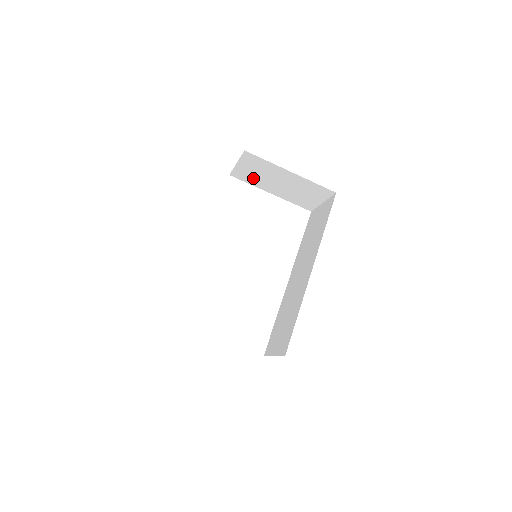
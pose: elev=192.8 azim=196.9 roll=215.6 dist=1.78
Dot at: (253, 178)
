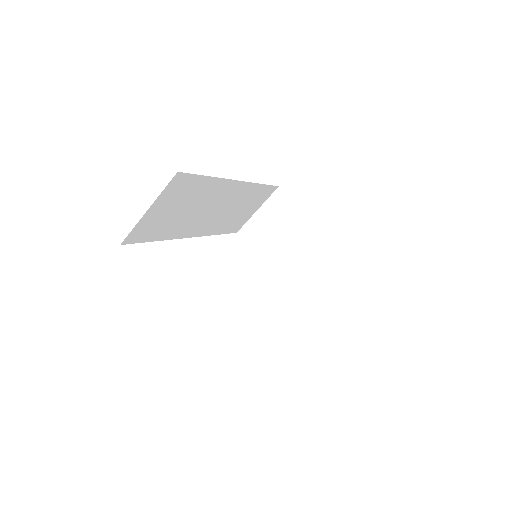
Dot at: (263, 239)
